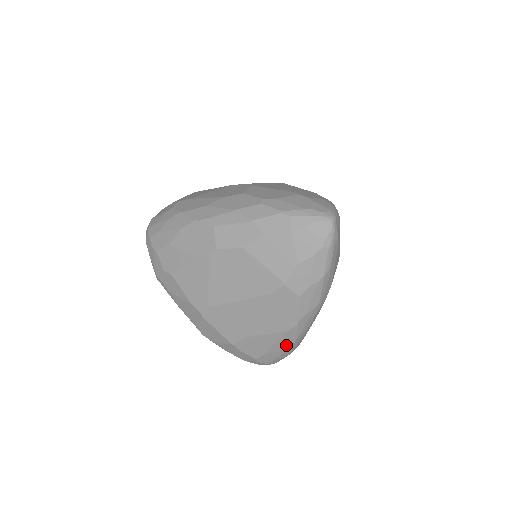
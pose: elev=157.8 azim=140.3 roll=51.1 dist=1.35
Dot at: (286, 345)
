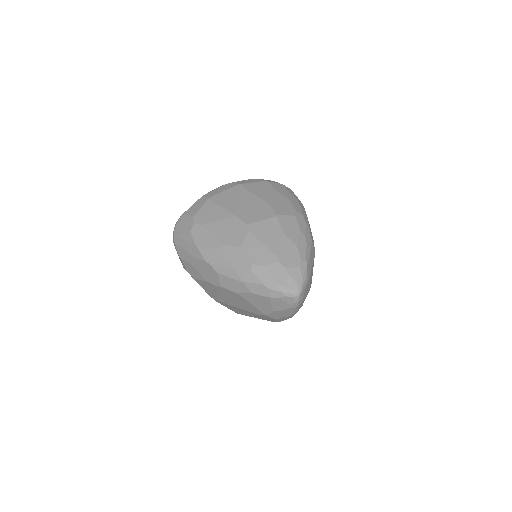
Dot at: occluded
